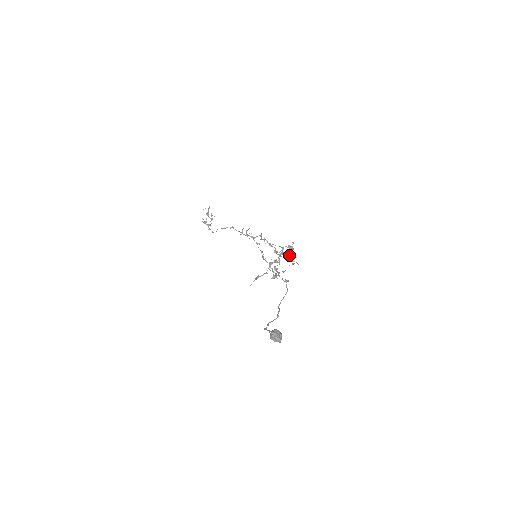
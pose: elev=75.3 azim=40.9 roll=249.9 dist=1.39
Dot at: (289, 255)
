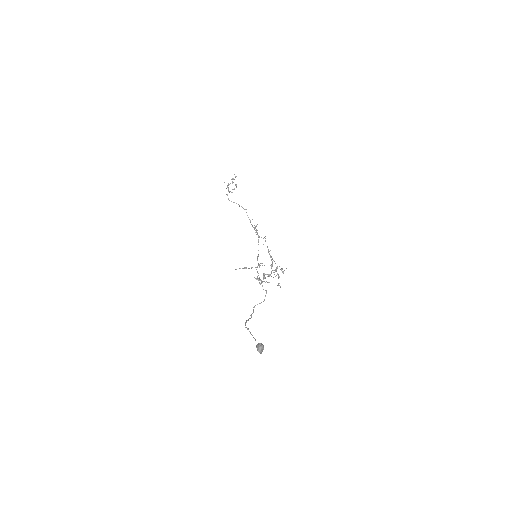
Dot at: occluded
